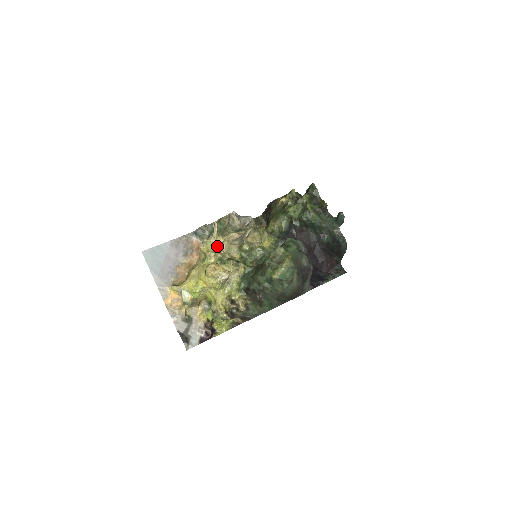
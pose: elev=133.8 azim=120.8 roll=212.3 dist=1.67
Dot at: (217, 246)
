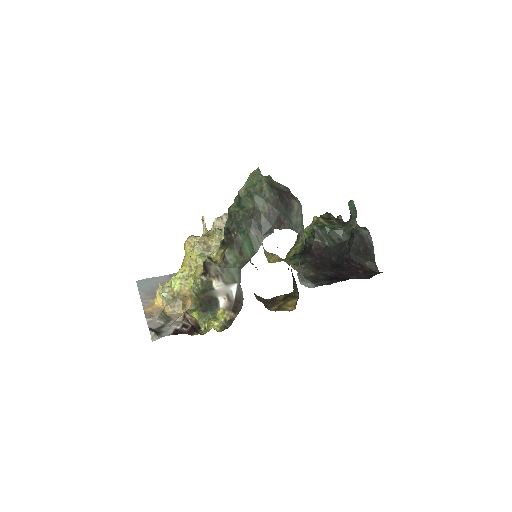
Dot at: occluded
